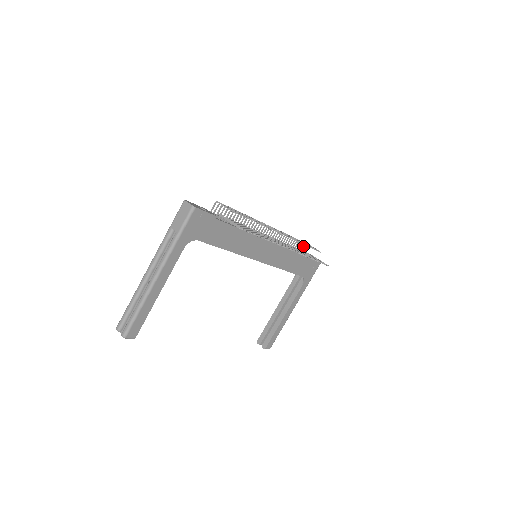
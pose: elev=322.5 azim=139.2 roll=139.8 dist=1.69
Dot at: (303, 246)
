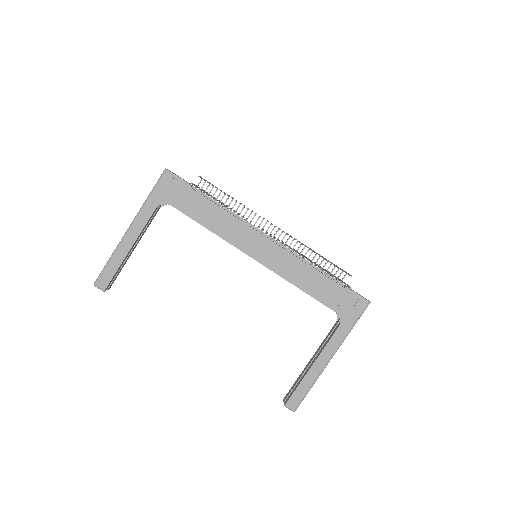
Dot at: (340, 274)
